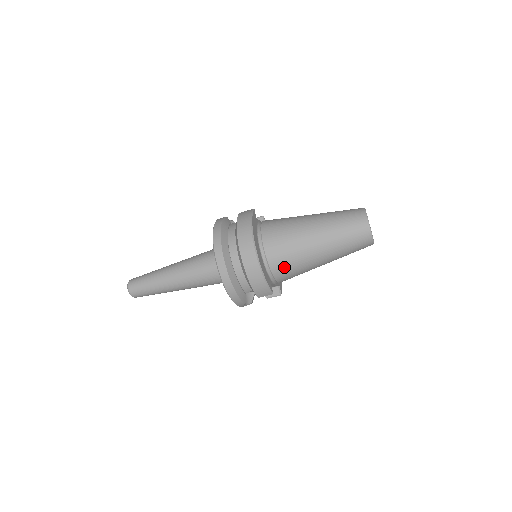
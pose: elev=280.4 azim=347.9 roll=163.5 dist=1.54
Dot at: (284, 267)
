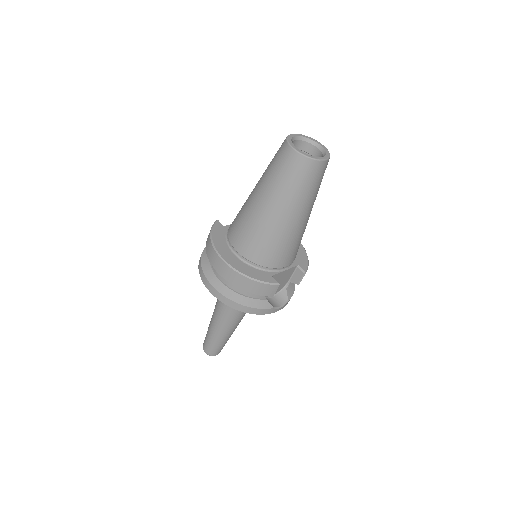
Dot at: (267, 253)
